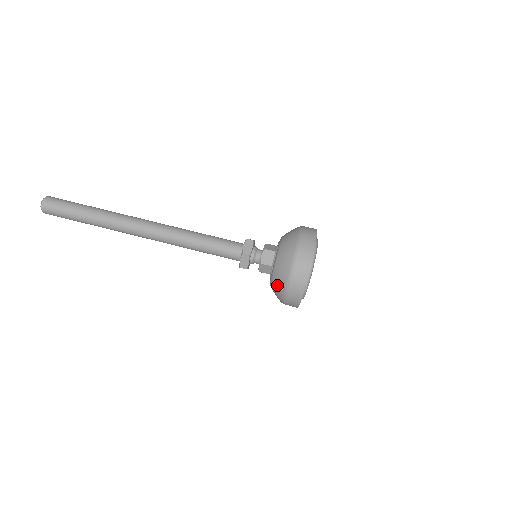
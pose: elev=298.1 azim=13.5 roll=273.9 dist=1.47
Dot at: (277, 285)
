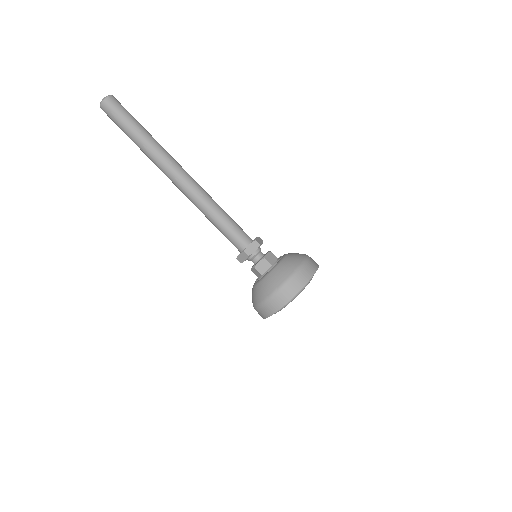
Dot at: (255, 295)
